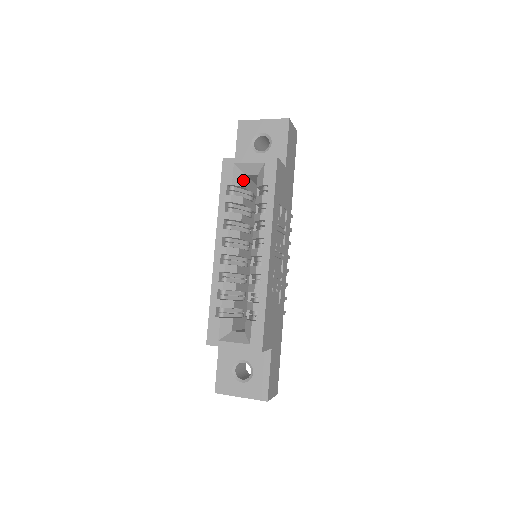
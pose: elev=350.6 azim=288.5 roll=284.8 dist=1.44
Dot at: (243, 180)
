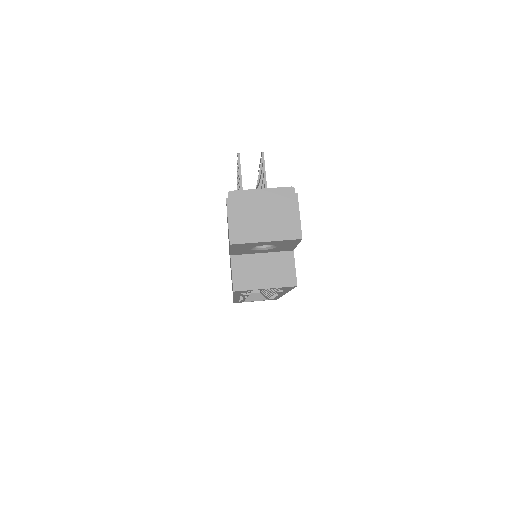
Dot at: occluded
